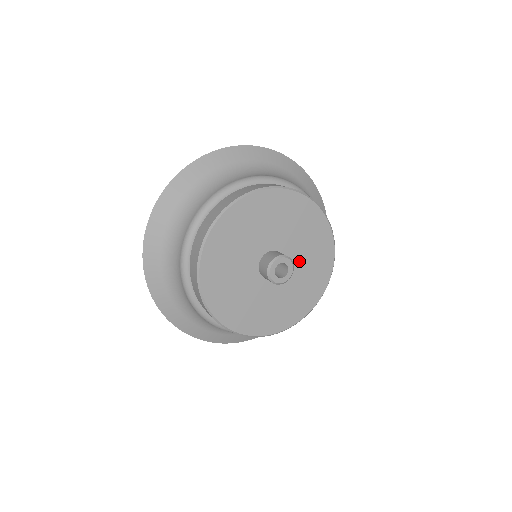
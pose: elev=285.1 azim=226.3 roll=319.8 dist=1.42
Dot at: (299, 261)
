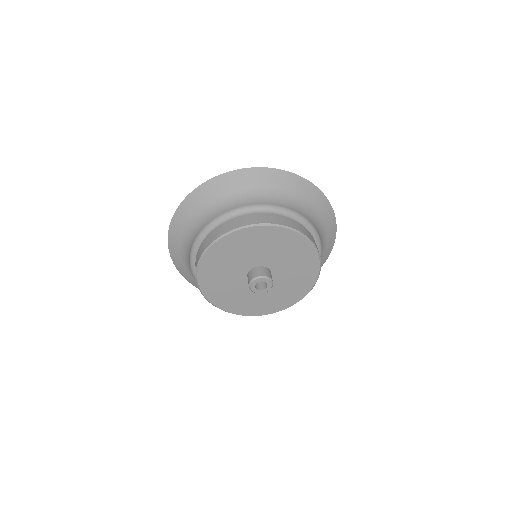
Dot at: (278, 260)
